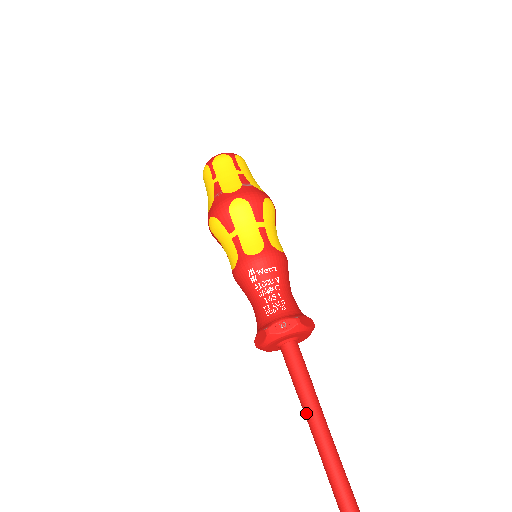
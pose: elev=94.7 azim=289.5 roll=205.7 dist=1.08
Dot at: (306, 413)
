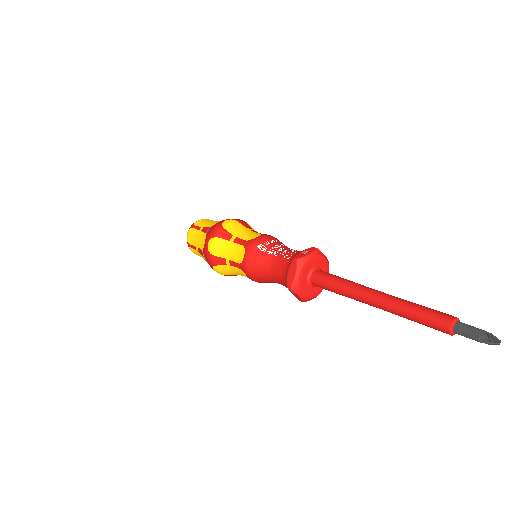
Dot at: (361, 294)
